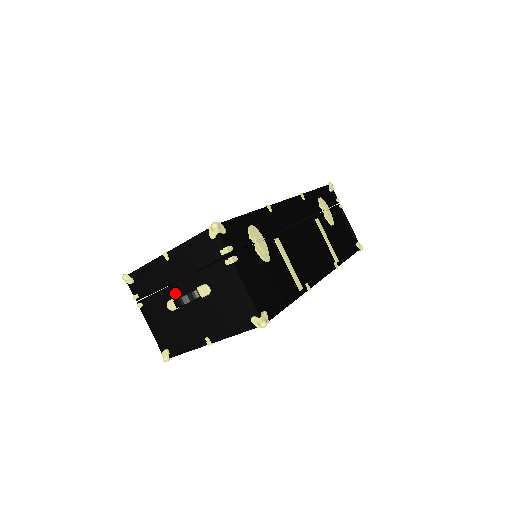
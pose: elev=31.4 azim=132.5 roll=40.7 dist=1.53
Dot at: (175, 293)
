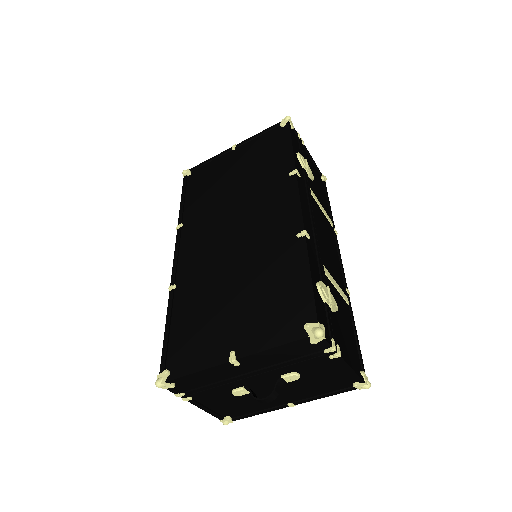
Dot at: (245, 383)
